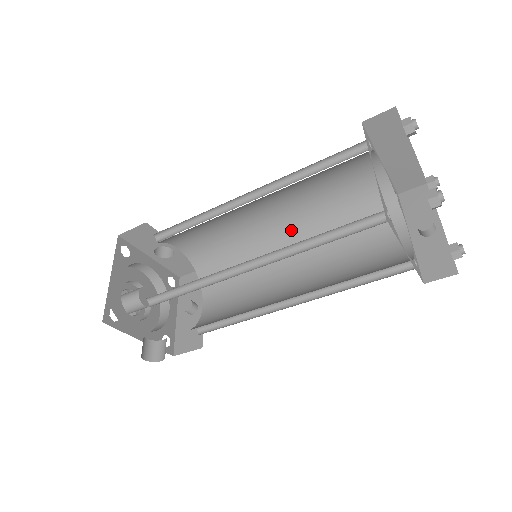
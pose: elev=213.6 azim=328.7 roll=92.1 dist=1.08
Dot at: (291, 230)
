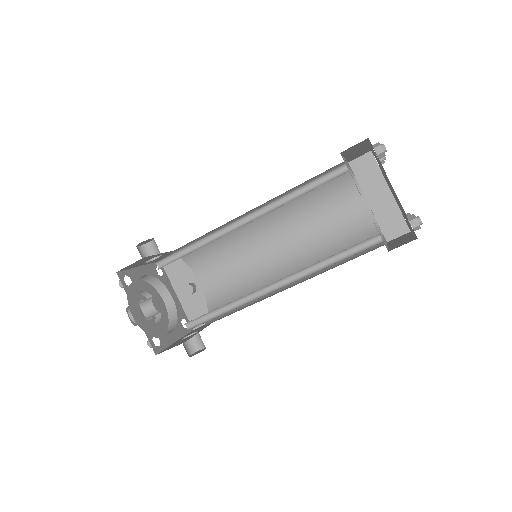
Dot at: (267, 214)
